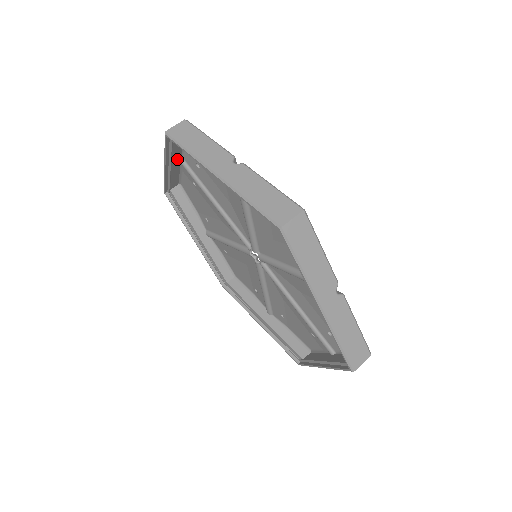
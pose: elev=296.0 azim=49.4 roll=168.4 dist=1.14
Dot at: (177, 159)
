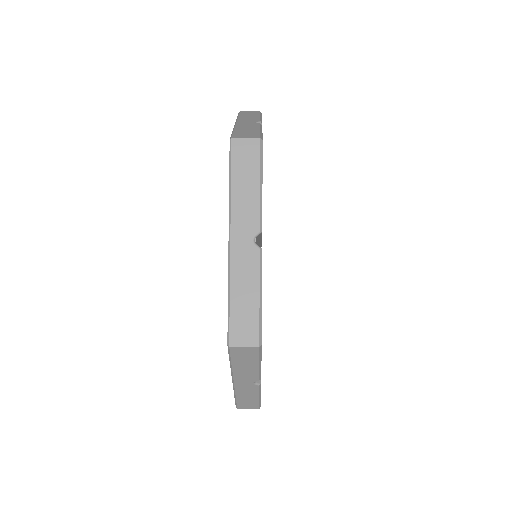
Dot at: occluded
